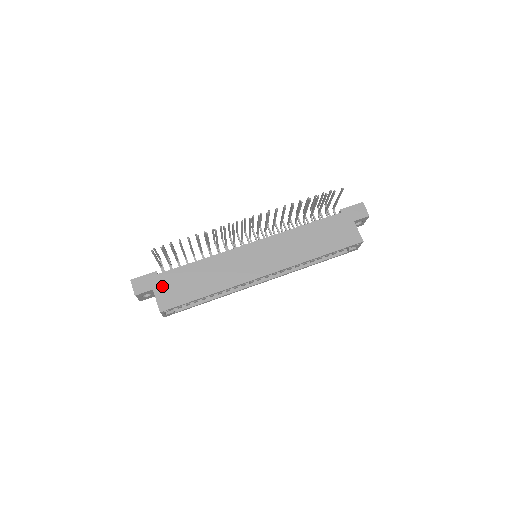
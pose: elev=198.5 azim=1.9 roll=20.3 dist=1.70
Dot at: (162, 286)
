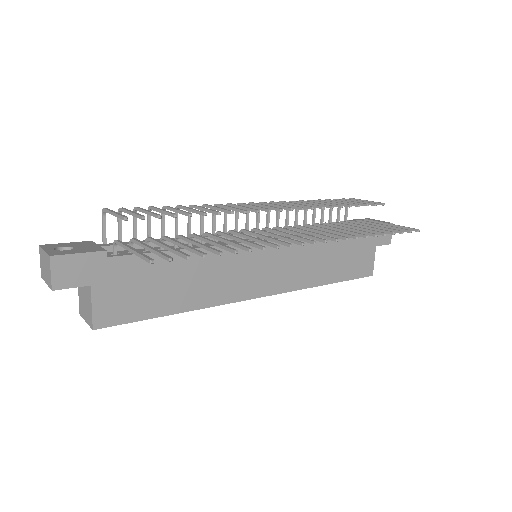
Dot at: (110, 282)
